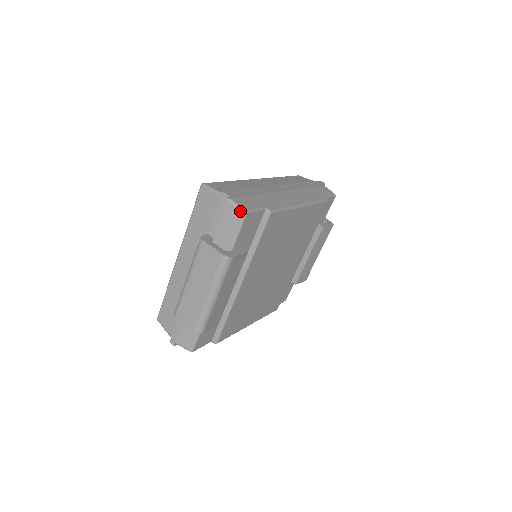
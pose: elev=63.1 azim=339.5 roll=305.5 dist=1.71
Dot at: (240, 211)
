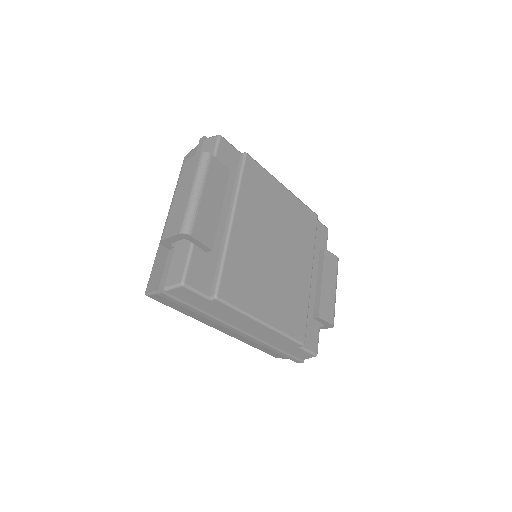
Dot at: (215, 137)
